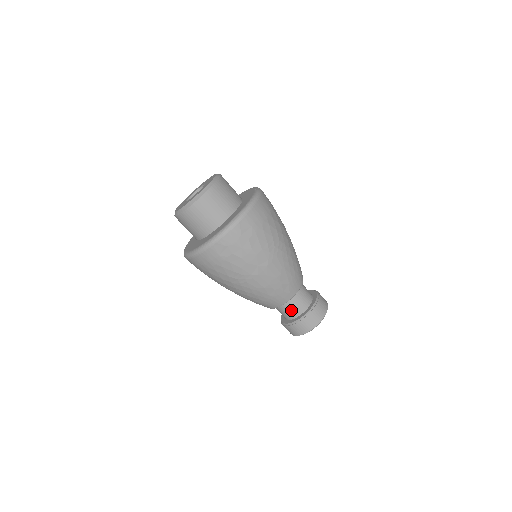
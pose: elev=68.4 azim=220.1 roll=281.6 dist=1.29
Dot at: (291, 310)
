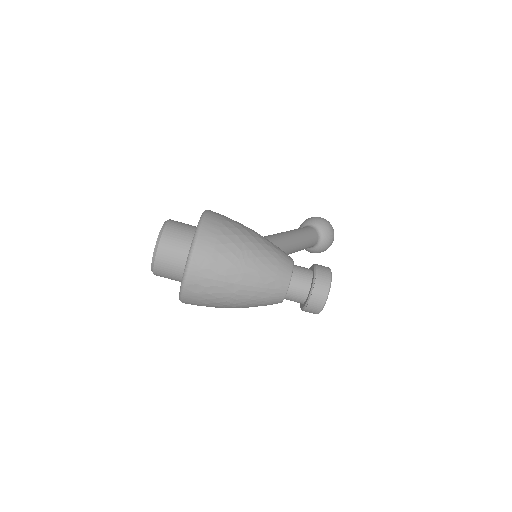
Dot at: (296, 297)
